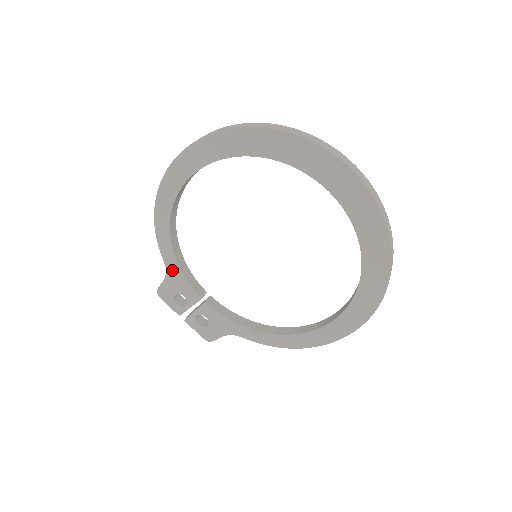
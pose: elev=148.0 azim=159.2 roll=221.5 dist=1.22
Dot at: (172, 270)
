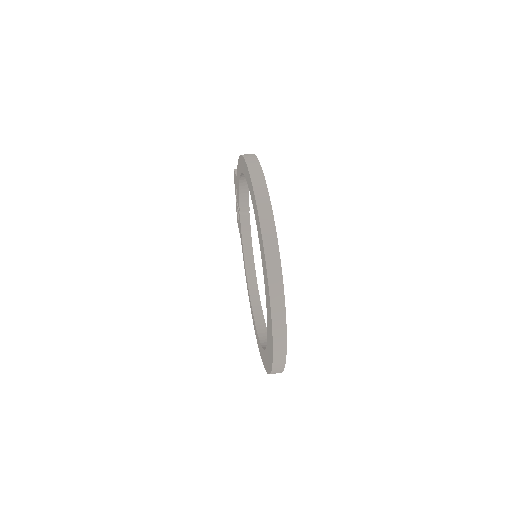
Dot at: occluded
